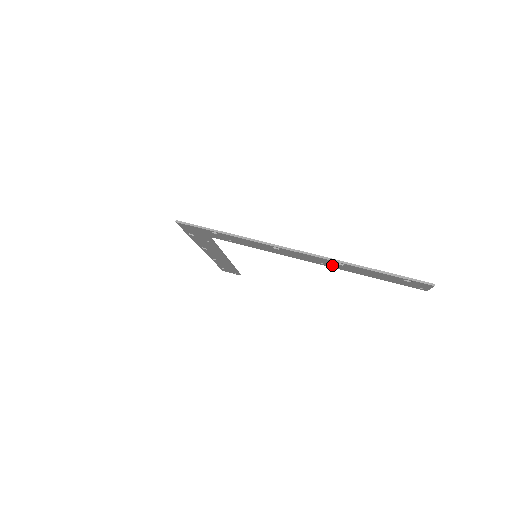
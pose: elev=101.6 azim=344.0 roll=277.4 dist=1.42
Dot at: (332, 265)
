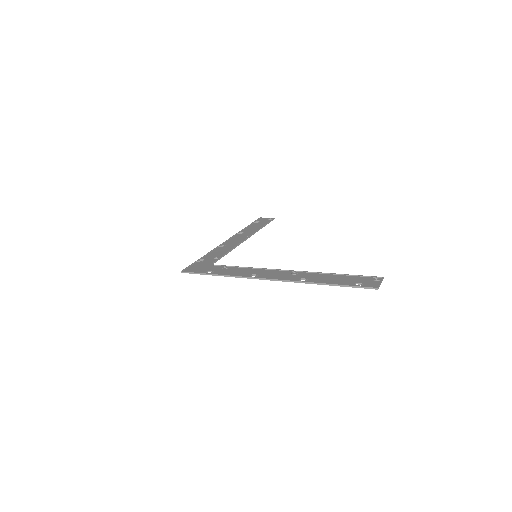
Dot at: (301, 276)
